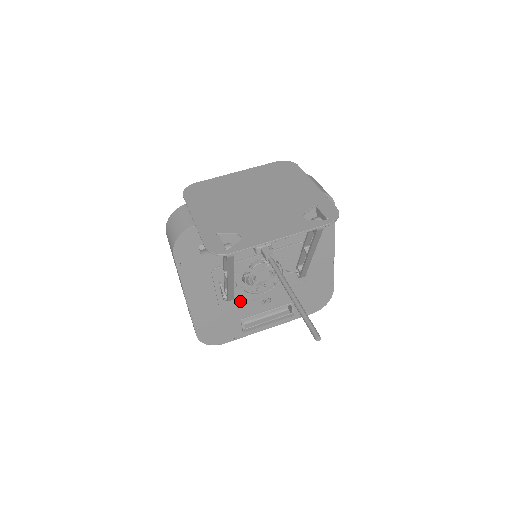
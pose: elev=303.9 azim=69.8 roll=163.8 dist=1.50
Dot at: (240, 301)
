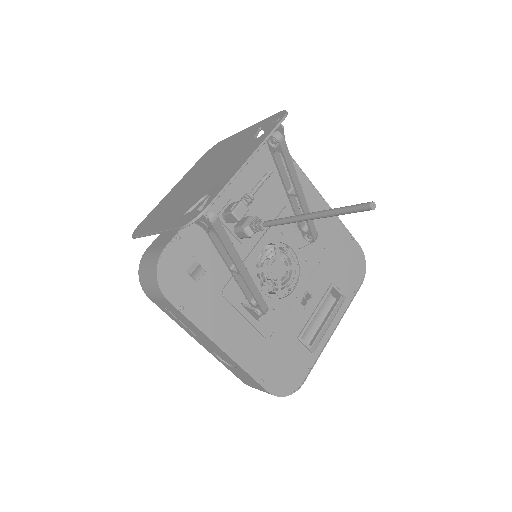
Dot at: (279, 314)
